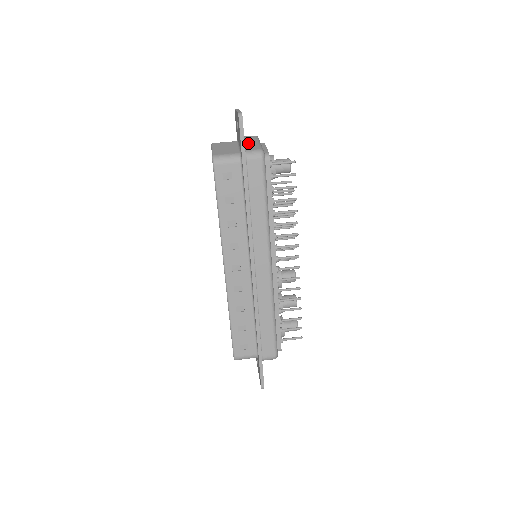
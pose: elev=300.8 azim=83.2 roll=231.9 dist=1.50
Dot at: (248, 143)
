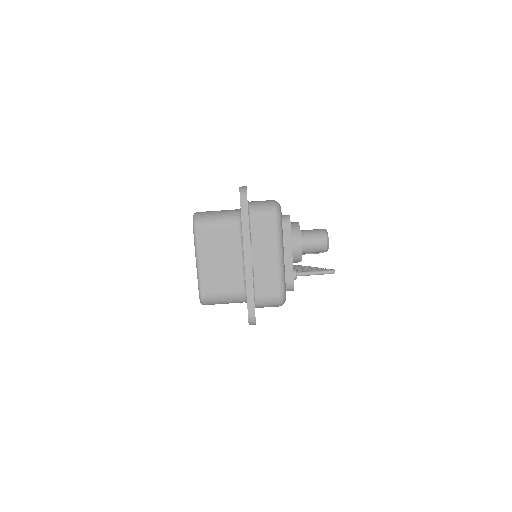
Dot at: (261, 262)
